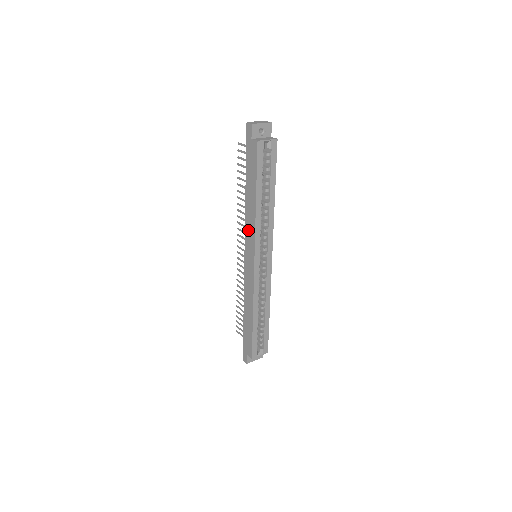
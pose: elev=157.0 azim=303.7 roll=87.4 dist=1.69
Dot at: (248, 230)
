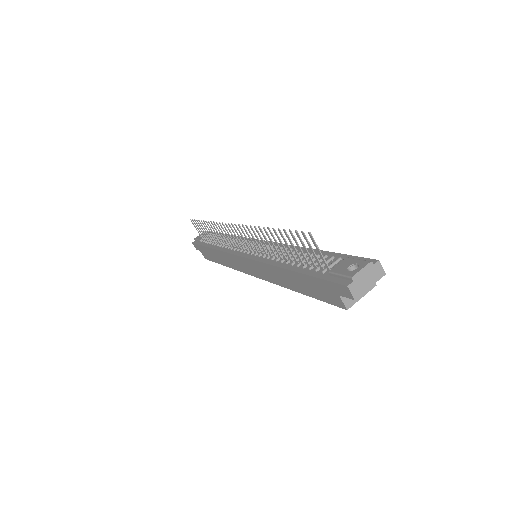
Dot at: (263, 269)
